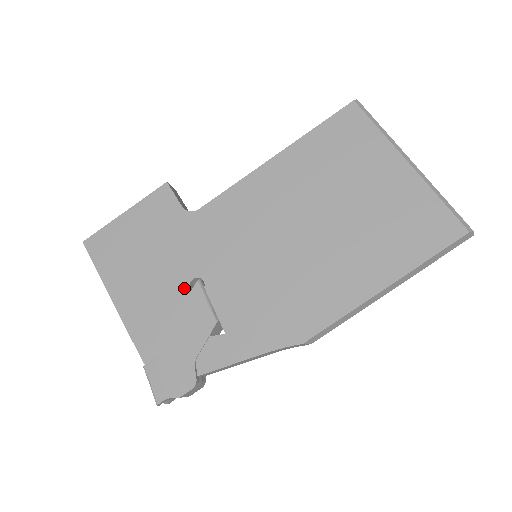
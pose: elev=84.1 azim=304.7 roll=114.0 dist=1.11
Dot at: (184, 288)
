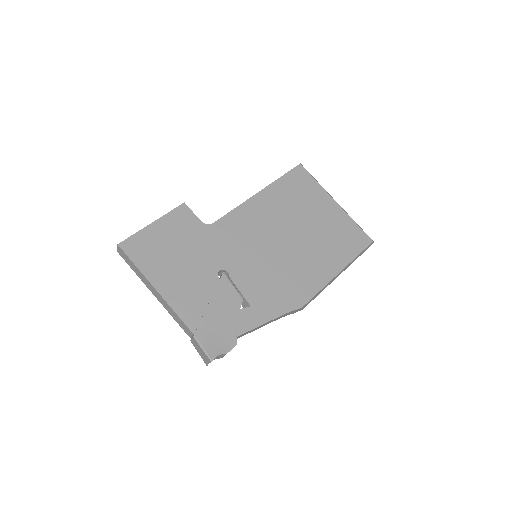
Dot at: (214, 277)
